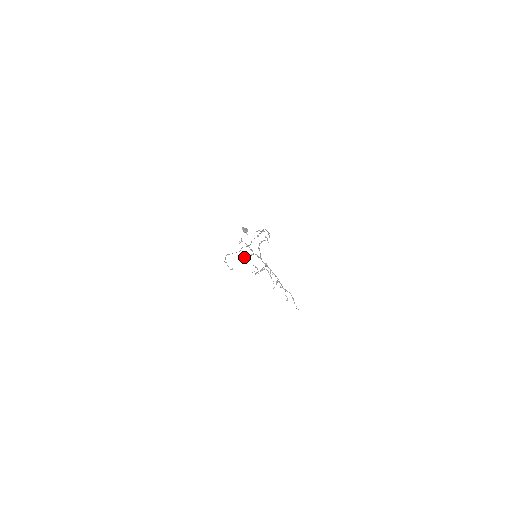
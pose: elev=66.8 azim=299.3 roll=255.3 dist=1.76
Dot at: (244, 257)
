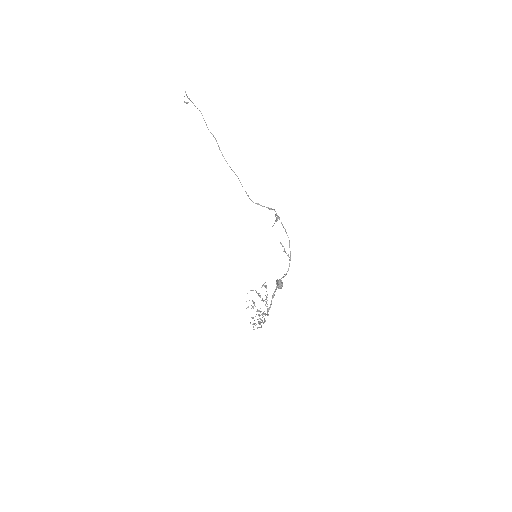
Dot at: (252, 290)
